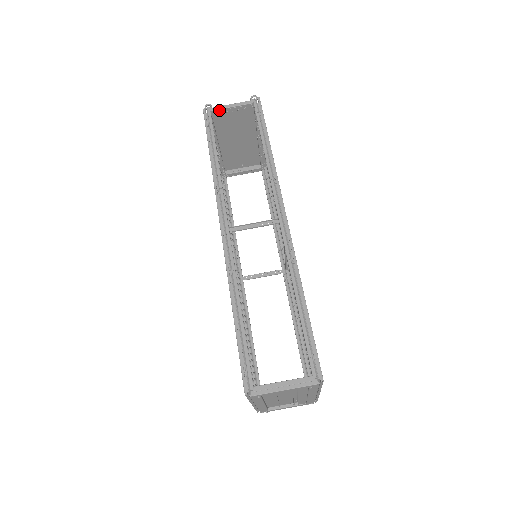
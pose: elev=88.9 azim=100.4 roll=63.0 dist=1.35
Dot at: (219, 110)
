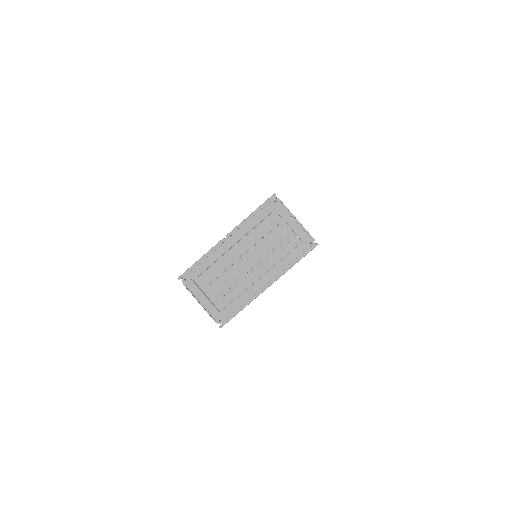
Dot at: occluded
